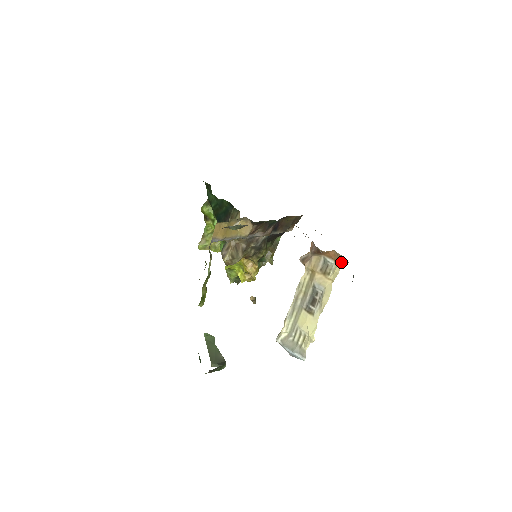
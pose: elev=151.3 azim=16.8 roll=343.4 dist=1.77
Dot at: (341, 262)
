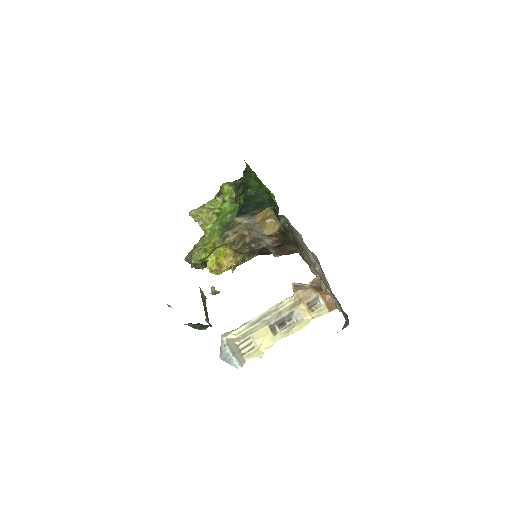
Dot at: (332, 308)
